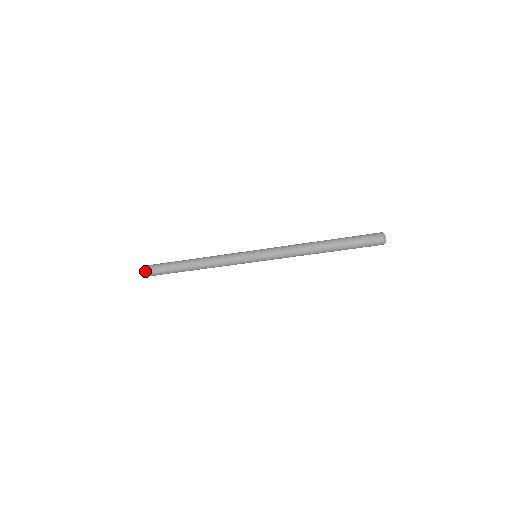
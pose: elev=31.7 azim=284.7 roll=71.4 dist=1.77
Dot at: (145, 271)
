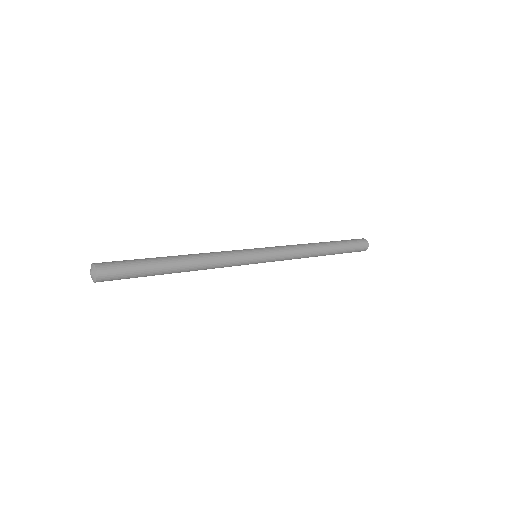
Dot at: (101, 281)
